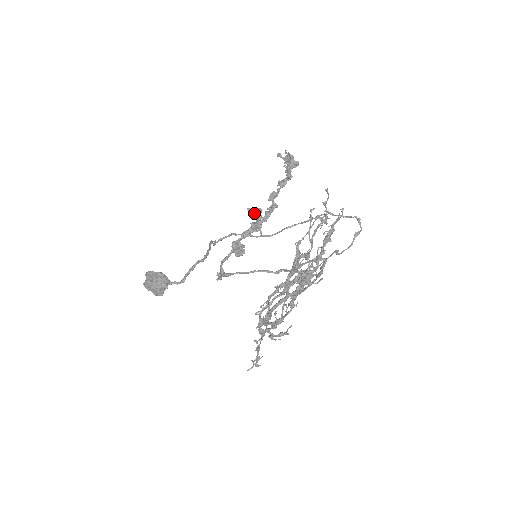
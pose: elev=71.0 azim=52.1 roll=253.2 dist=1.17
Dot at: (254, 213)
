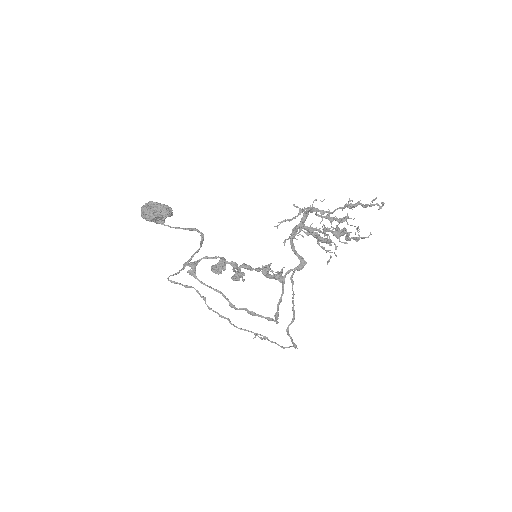
Dot at: occluded
